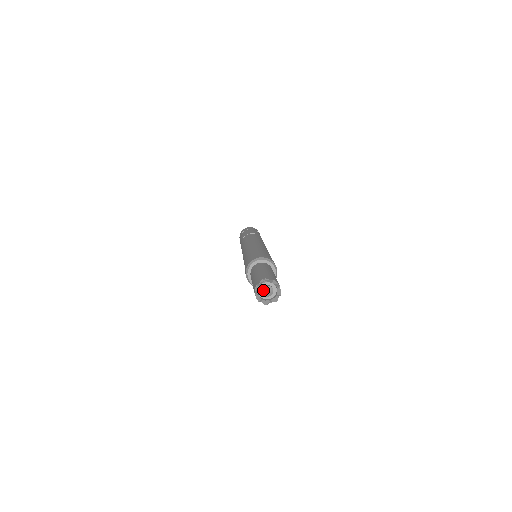
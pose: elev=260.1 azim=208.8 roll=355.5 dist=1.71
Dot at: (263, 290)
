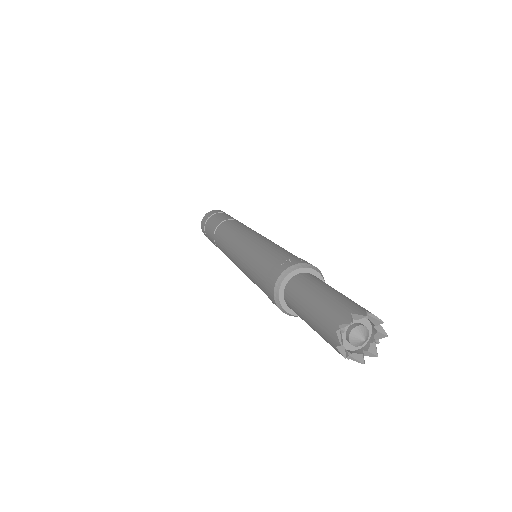
Dot at: (352, 343)
